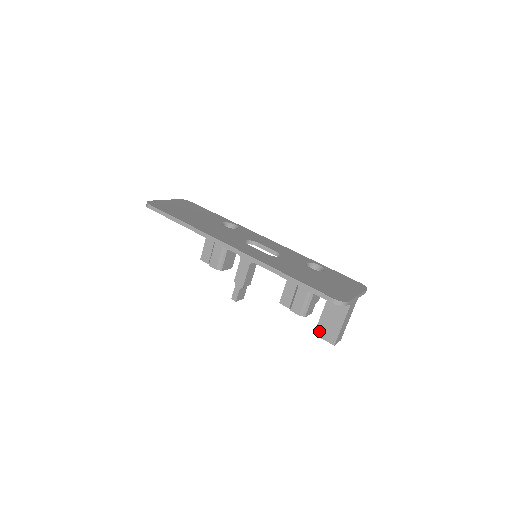
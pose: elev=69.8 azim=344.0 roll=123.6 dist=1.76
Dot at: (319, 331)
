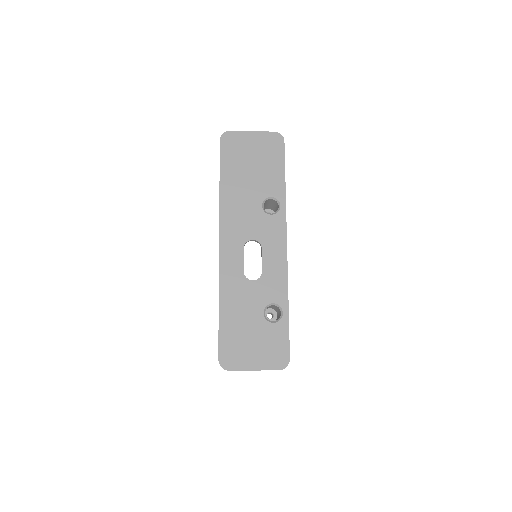
Dot at: occluded
